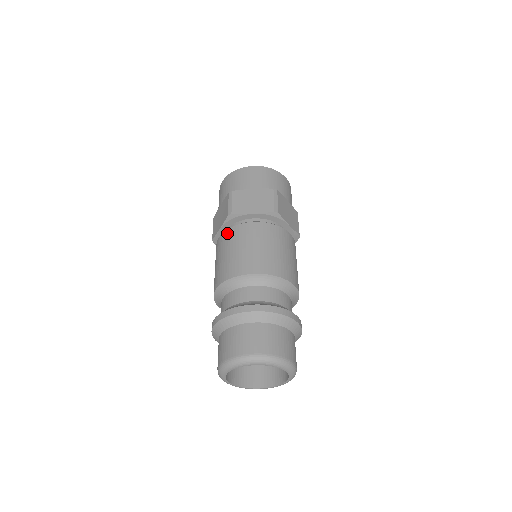
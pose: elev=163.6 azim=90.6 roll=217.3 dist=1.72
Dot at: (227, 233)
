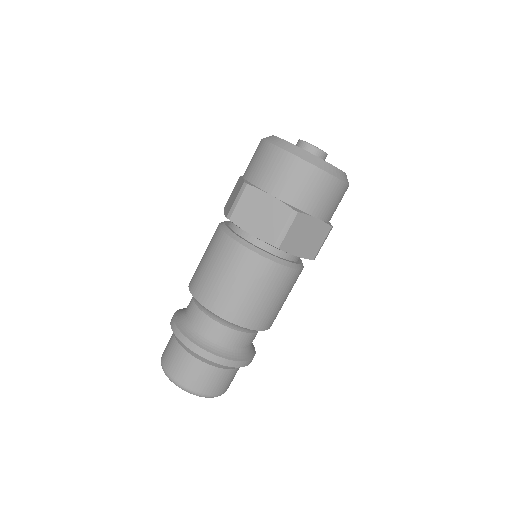
Dot at: (219, 235)
